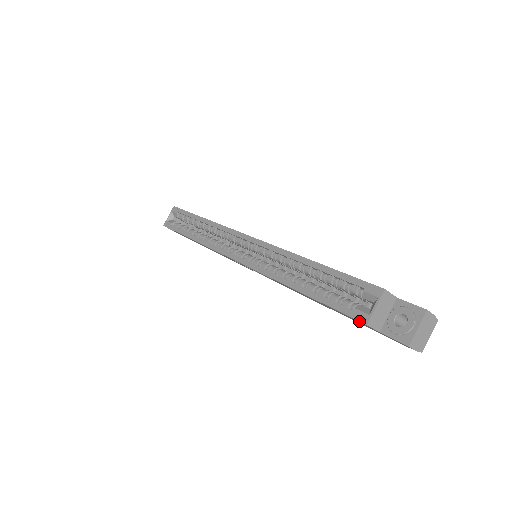
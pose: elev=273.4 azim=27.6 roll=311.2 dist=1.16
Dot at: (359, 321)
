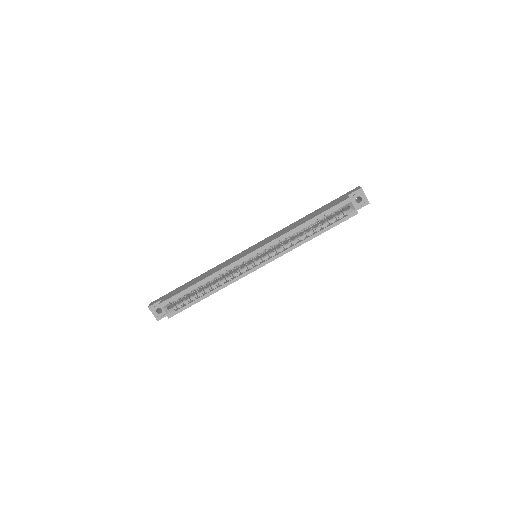
Dot at: occluded
